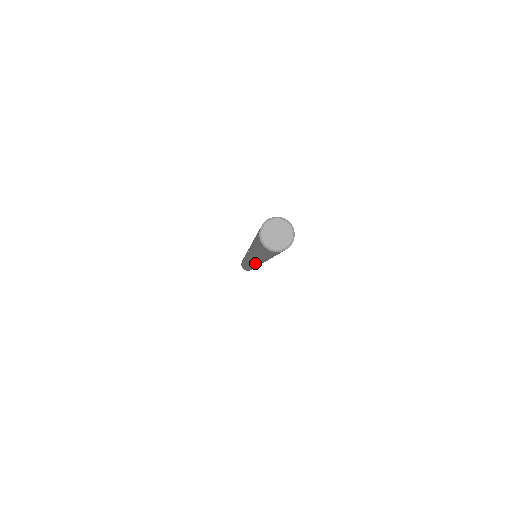
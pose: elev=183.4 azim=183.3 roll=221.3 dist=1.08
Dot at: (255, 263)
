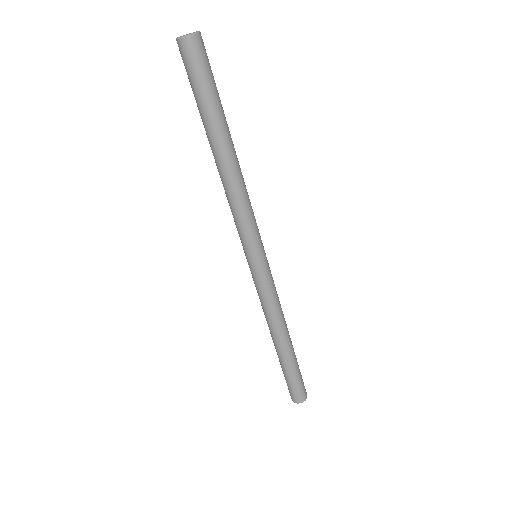
Dot at: (248, 221)
